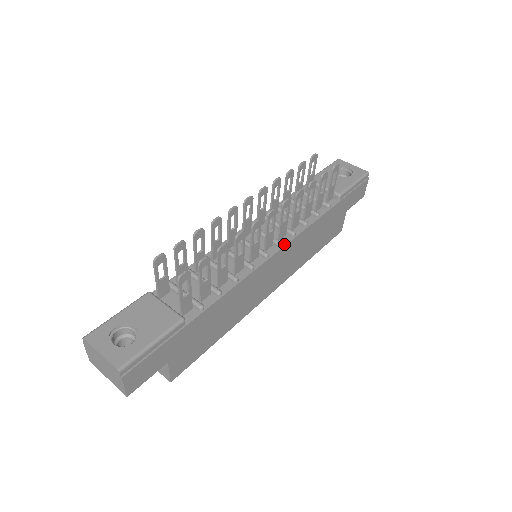
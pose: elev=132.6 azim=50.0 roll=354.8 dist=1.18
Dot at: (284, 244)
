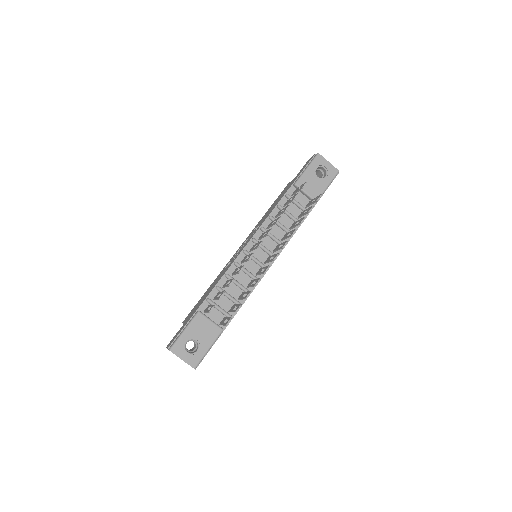
Dot at: (277, 256)
